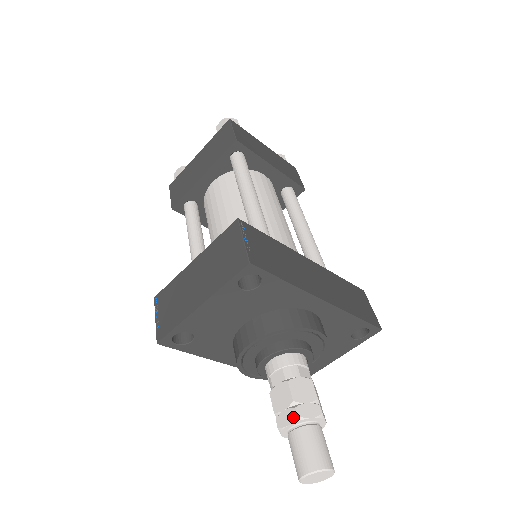
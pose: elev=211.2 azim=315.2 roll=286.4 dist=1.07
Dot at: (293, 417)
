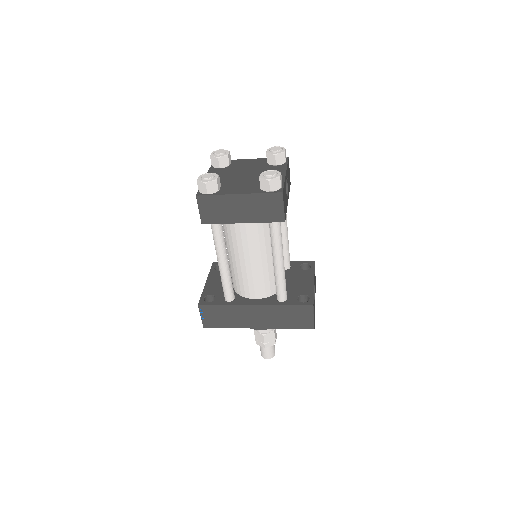
Dot at: (256, 341)
